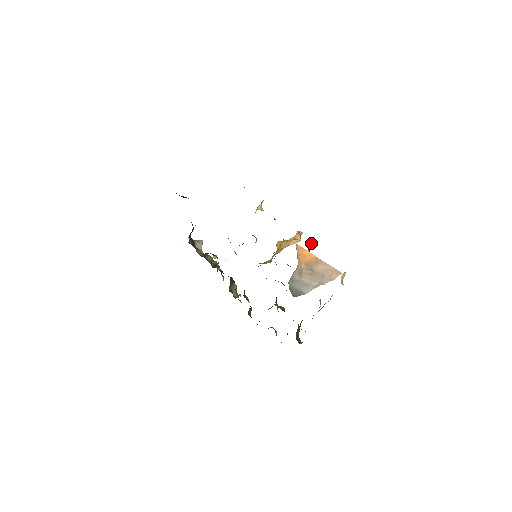
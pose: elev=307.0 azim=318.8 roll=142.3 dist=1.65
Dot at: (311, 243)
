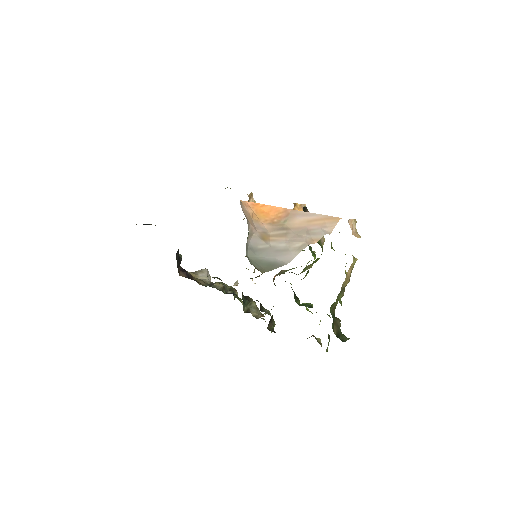
Dot at: (305, 207)
